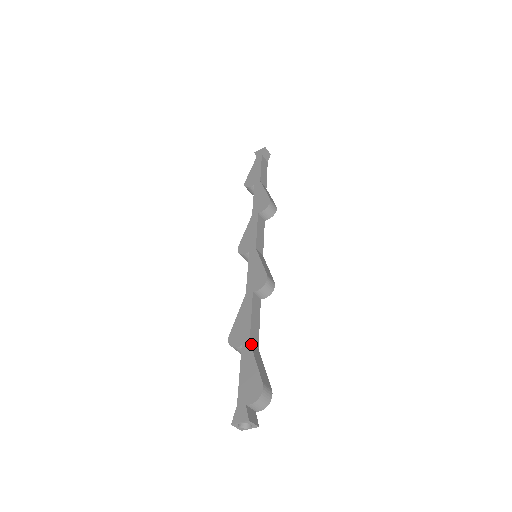
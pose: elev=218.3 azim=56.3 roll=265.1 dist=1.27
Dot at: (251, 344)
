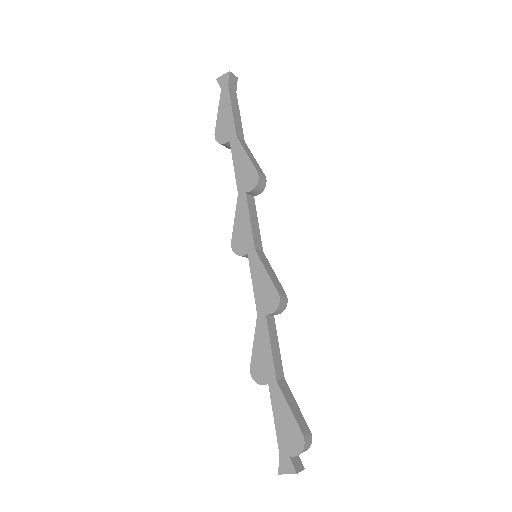
Dot at: (279, 383)
